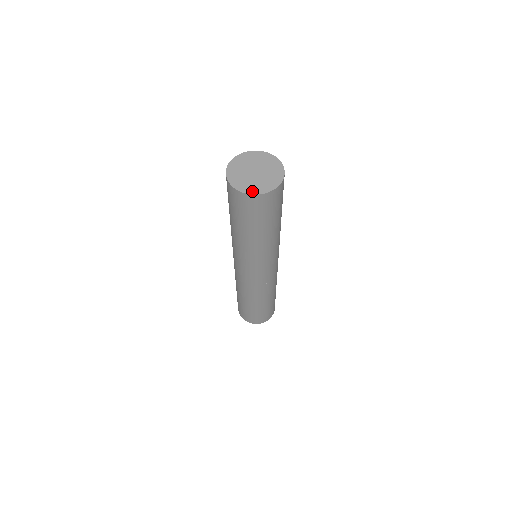
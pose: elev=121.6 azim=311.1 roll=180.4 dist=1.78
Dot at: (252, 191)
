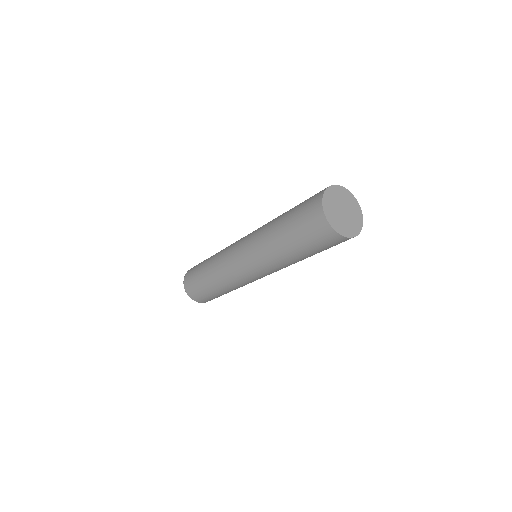
Dot at: (357, 231)
